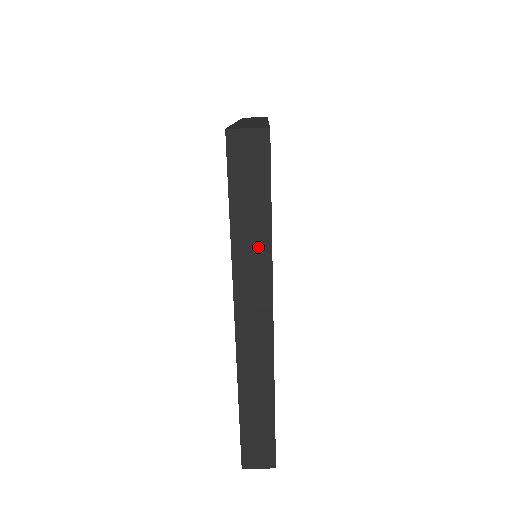
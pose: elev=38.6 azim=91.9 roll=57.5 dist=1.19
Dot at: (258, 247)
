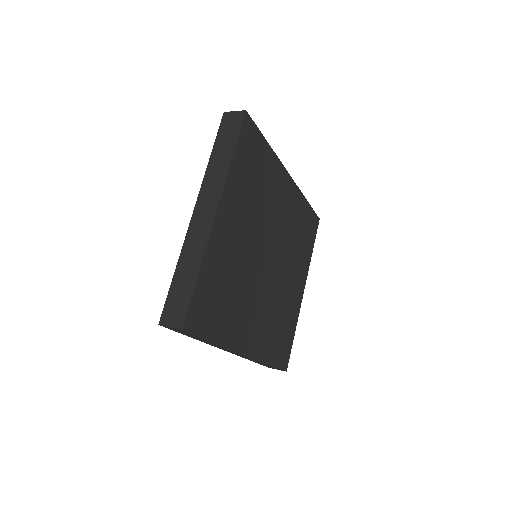
Dot at: (215, 344)
